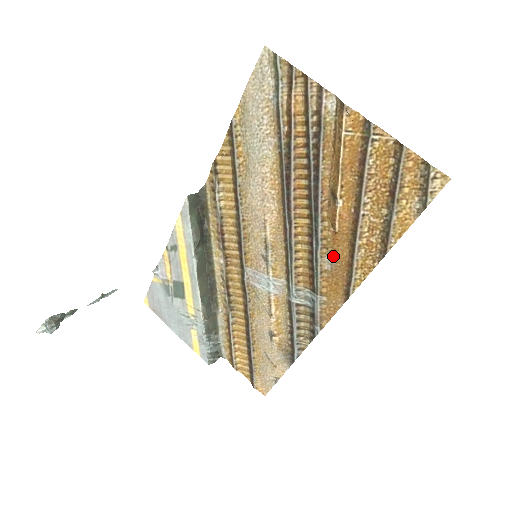
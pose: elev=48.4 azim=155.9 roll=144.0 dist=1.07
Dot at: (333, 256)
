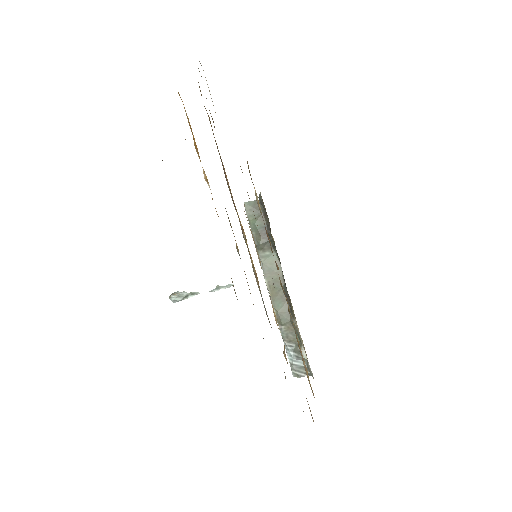
Dot at: occluded
